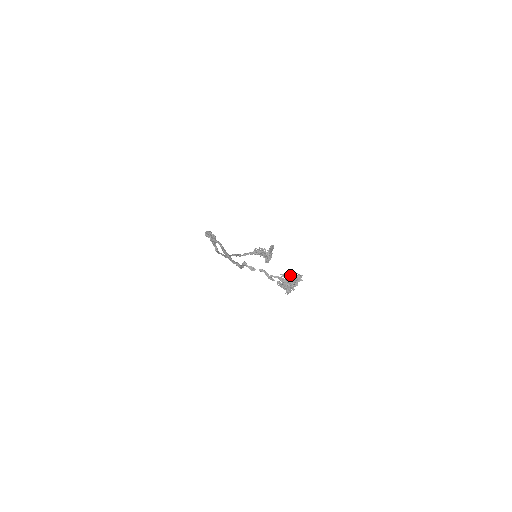
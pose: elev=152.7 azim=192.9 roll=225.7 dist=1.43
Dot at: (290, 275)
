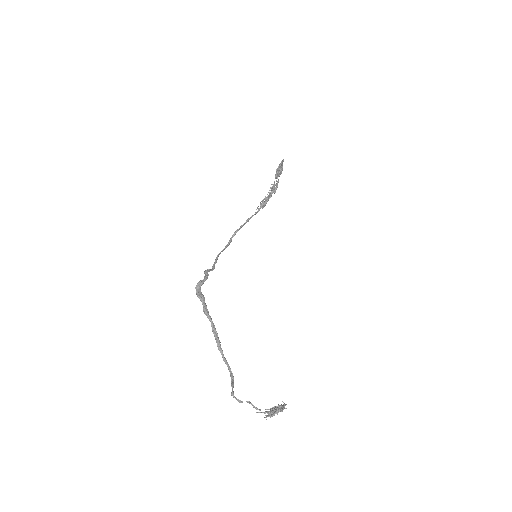
Dot at: (274, 412)
